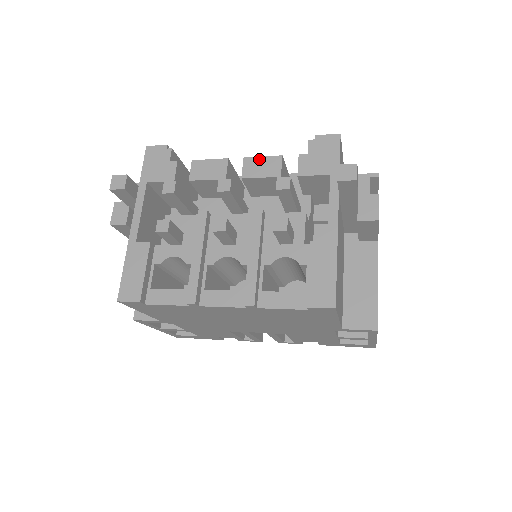
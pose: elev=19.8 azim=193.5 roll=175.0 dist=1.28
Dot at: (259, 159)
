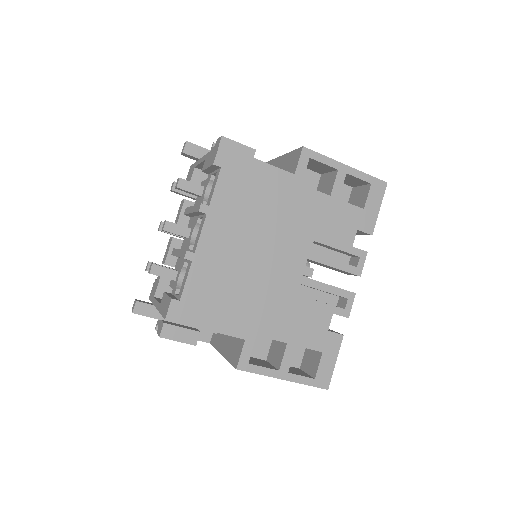
Dot at: (177, 216)
